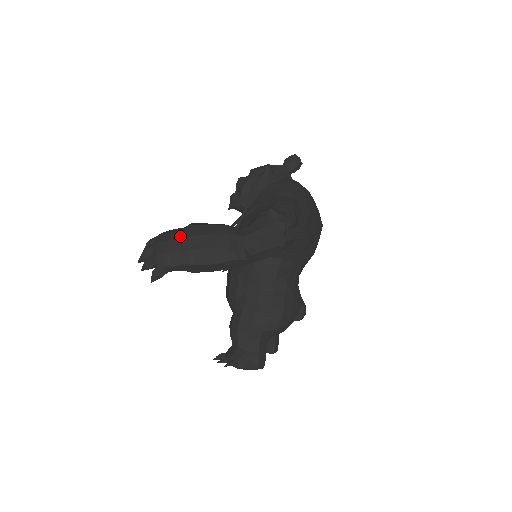
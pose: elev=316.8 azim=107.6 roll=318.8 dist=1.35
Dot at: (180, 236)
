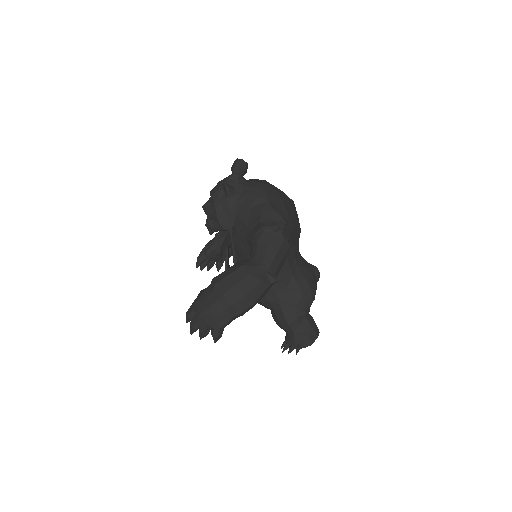
Dot at: (216, 298)
